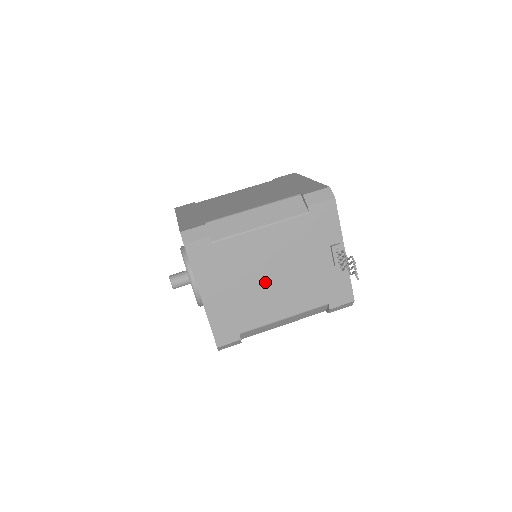
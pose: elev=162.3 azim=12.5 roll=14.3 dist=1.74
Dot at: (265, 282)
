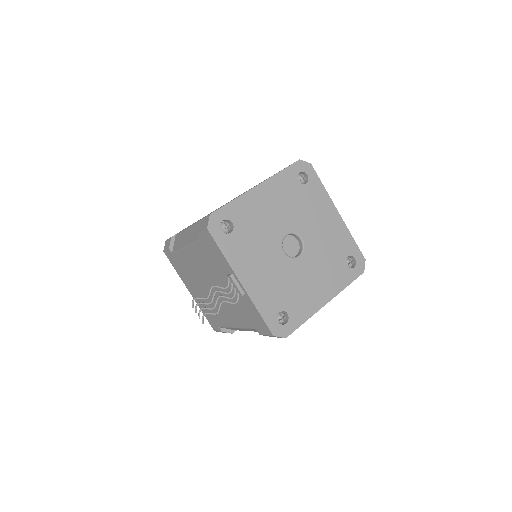
Dot at: occluded
